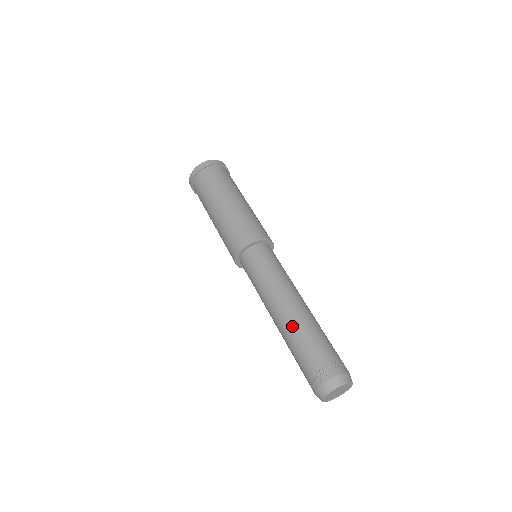
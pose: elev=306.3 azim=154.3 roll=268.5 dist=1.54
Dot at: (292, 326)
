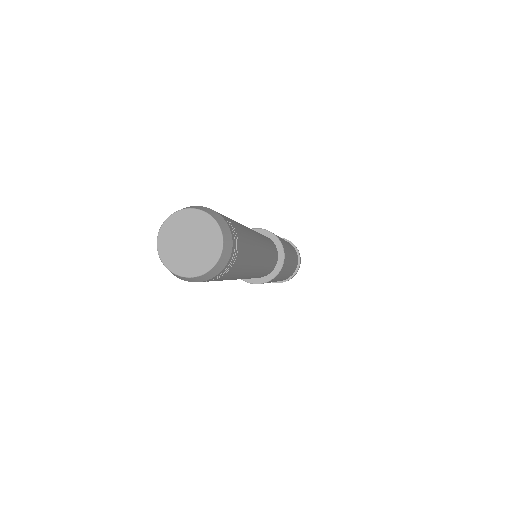
Dot at: occluded
